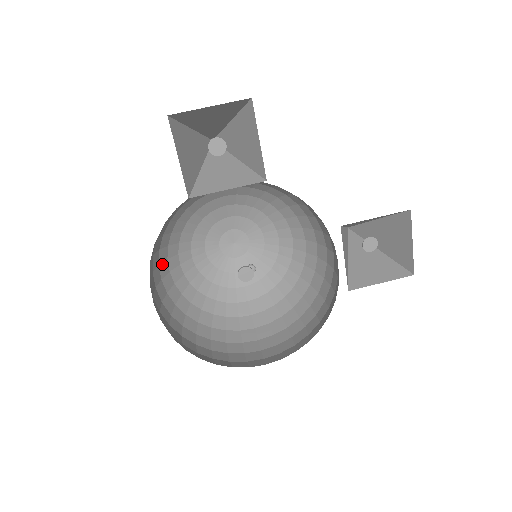
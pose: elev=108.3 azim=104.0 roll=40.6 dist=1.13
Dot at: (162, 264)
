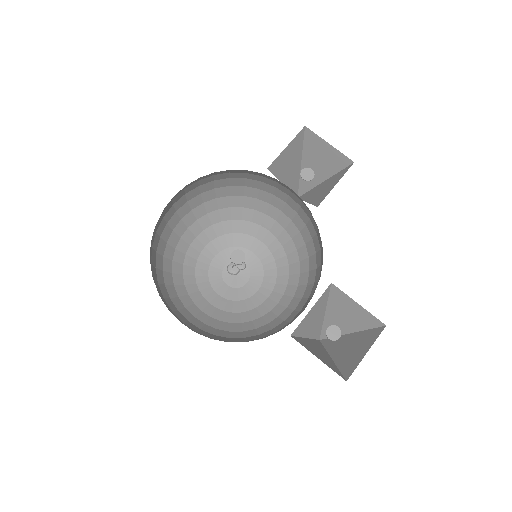
Dot at: (192, 215)
